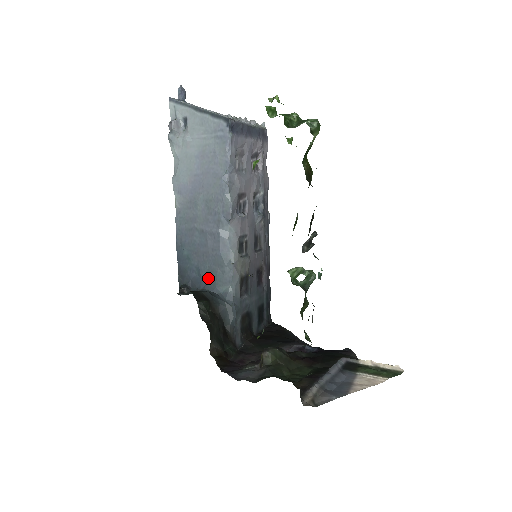
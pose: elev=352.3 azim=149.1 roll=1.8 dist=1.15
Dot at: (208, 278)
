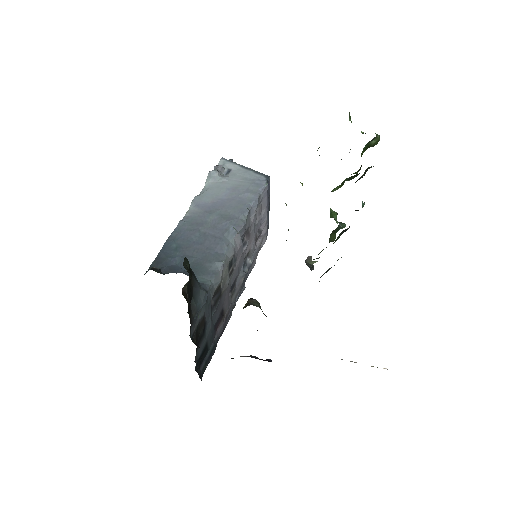
Dot at: occluded
